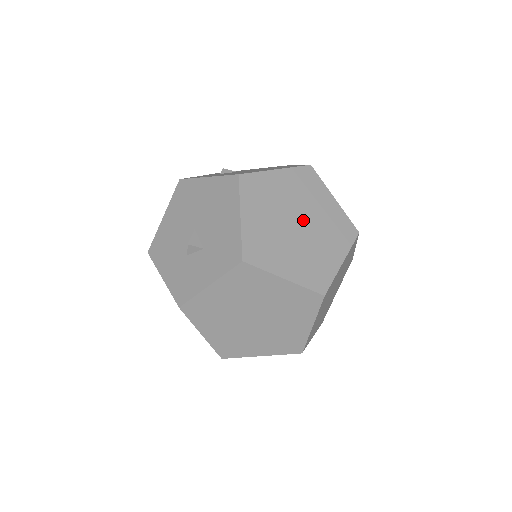
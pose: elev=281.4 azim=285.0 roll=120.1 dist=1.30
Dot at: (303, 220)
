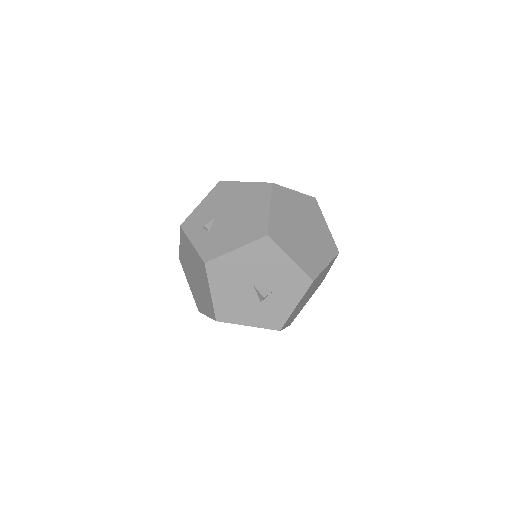
Dot at: (302, 223)
